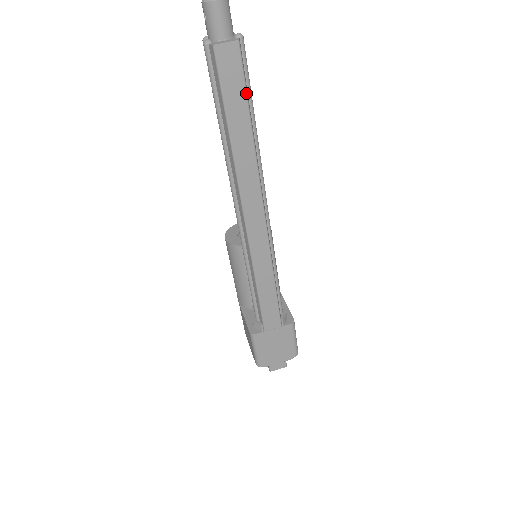
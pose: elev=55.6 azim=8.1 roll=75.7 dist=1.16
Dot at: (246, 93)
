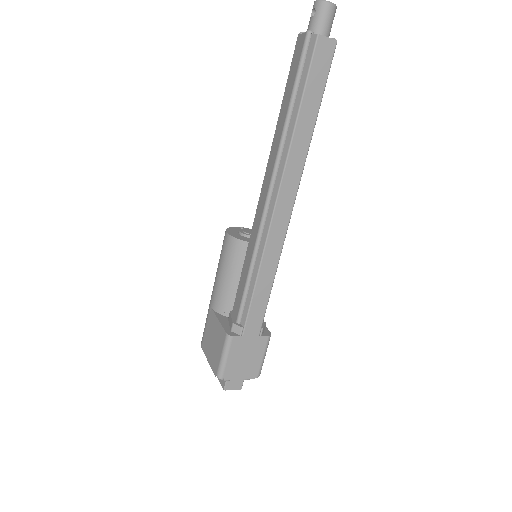
Dot at: (324, 87)
